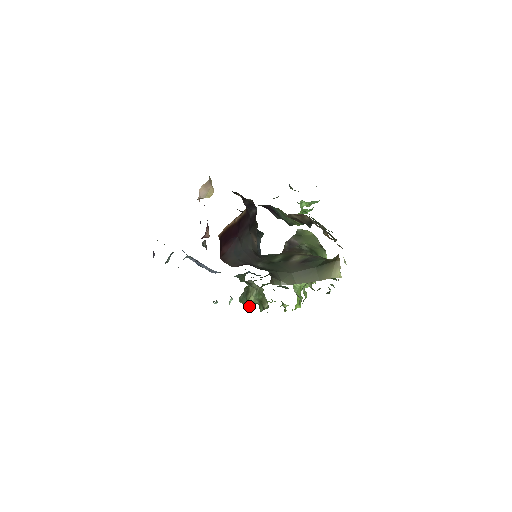
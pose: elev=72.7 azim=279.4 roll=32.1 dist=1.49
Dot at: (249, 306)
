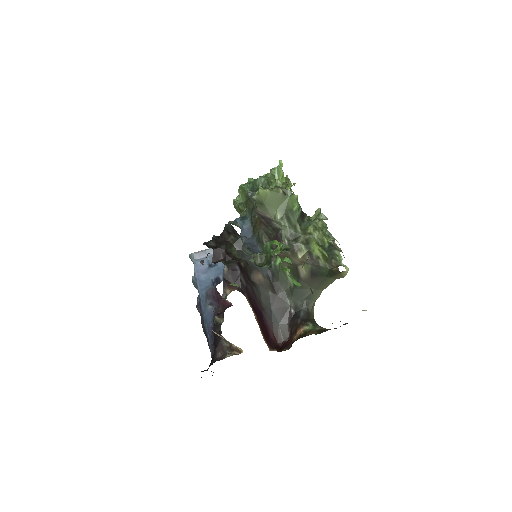
Dot at: occluded
